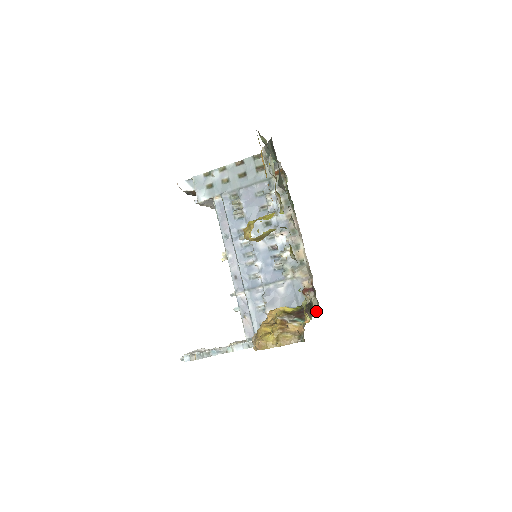
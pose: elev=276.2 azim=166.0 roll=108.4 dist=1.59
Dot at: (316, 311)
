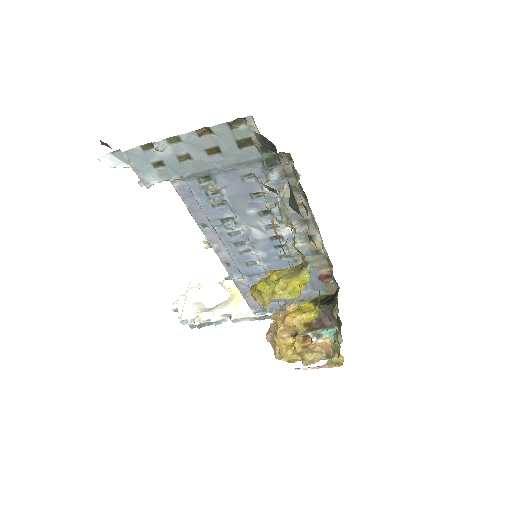
Dot at: occluded
